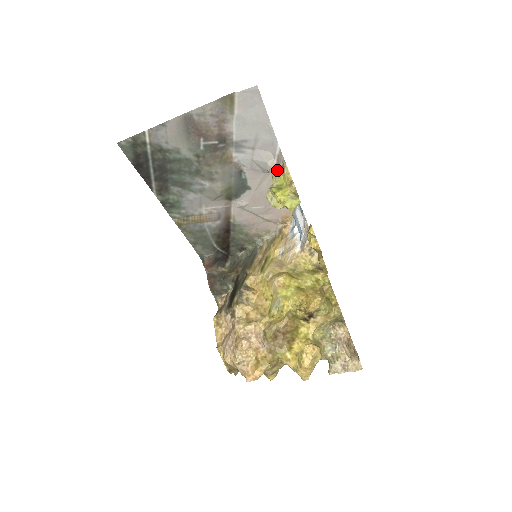
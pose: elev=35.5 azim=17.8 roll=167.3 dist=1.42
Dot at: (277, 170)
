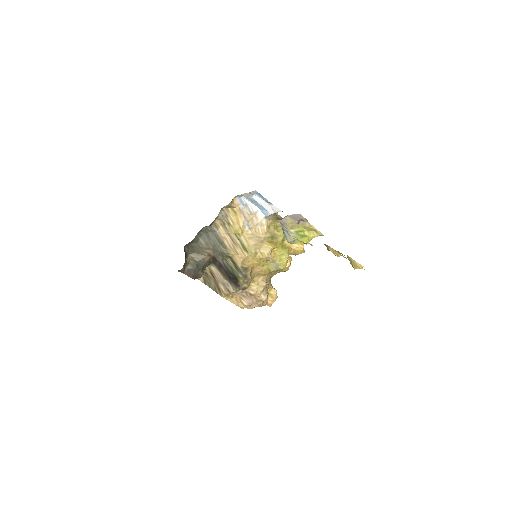
Dot at: (293, 222)
